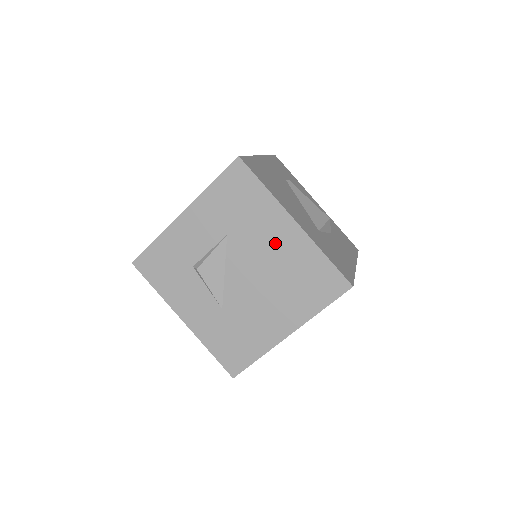
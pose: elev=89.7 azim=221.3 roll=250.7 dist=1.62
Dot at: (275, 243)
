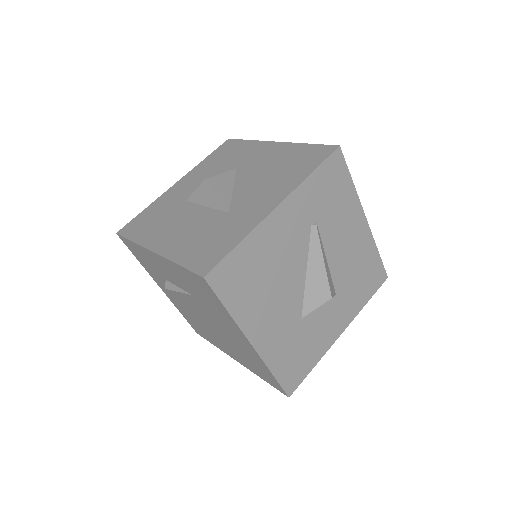
Dot at: (232, 334)
